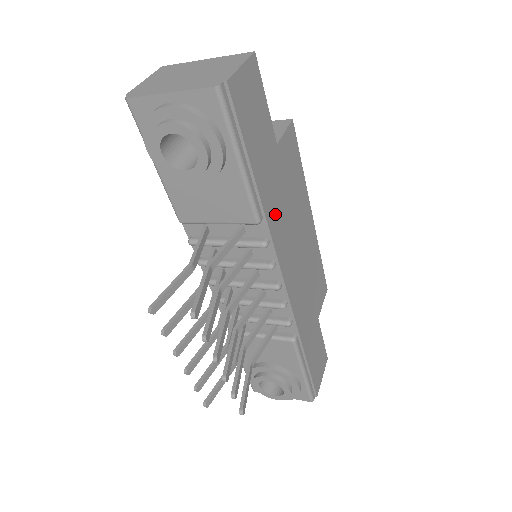
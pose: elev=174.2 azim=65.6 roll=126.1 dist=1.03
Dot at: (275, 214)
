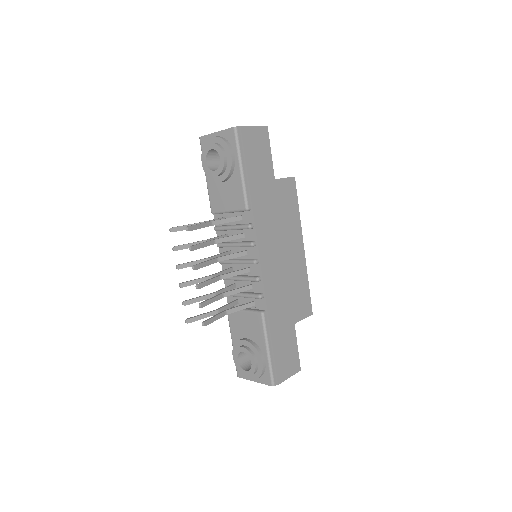
Dot at: (262, 213)
